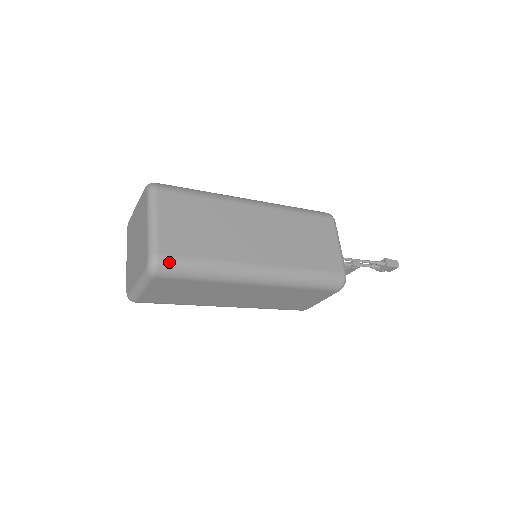
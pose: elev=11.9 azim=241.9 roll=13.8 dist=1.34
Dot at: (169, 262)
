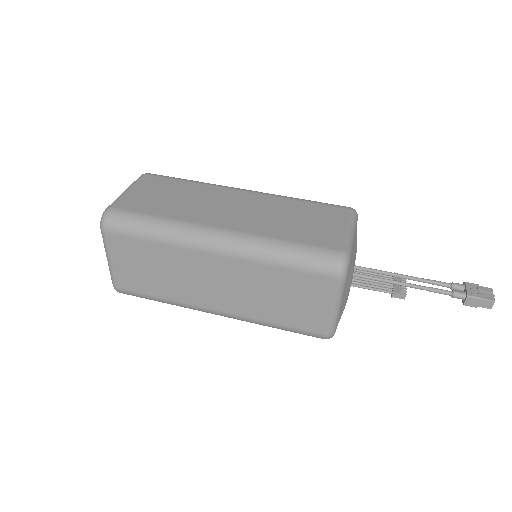
Dot at: (127, 293)
